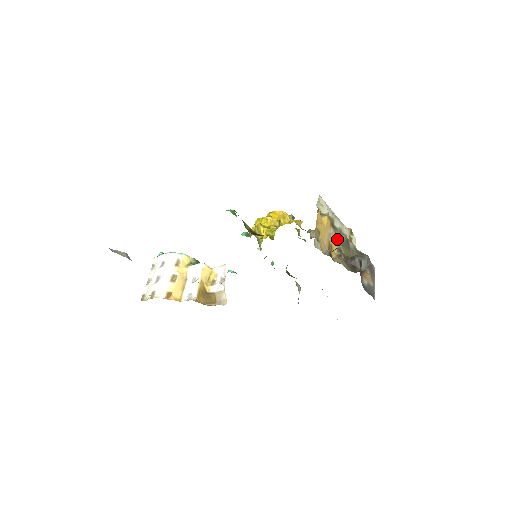
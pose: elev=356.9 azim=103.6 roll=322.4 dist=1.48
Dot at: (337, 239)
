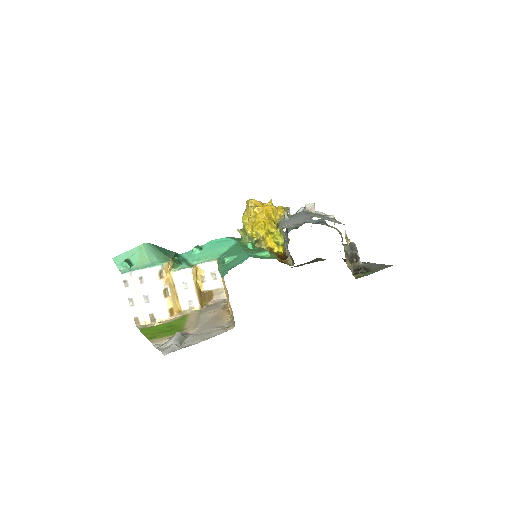
Dot at: occluded
